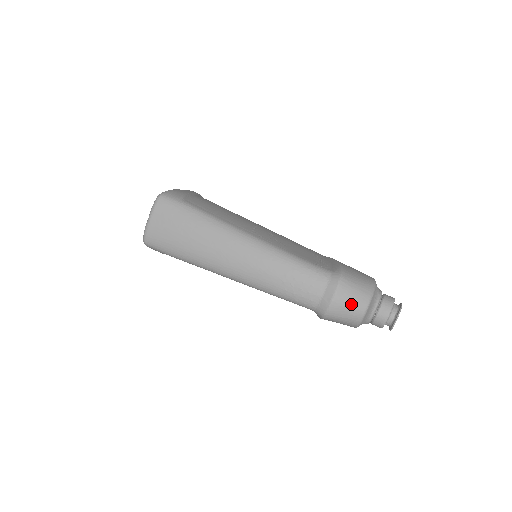
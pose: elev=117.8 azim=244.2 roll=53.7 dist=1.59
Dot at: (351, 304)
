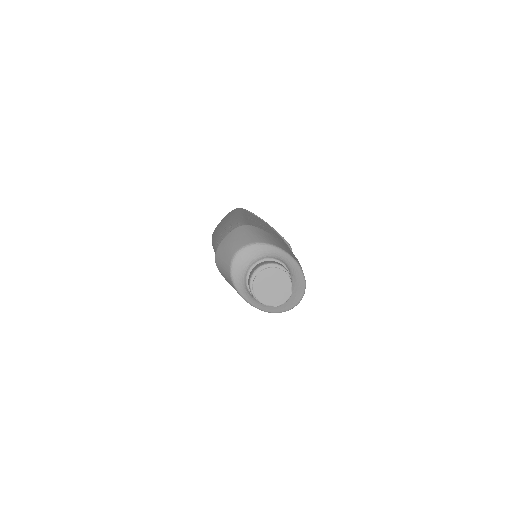
Dot at: (231, 243)
